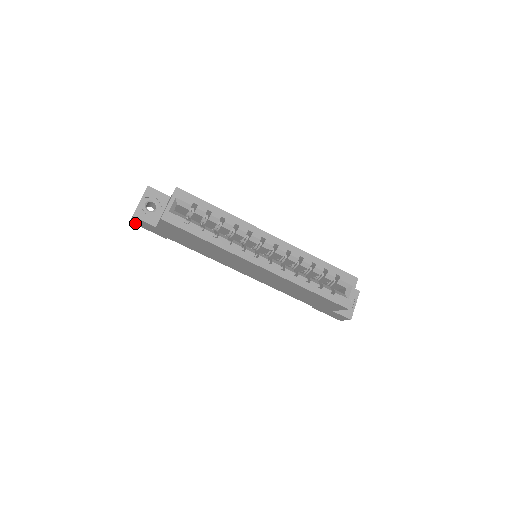
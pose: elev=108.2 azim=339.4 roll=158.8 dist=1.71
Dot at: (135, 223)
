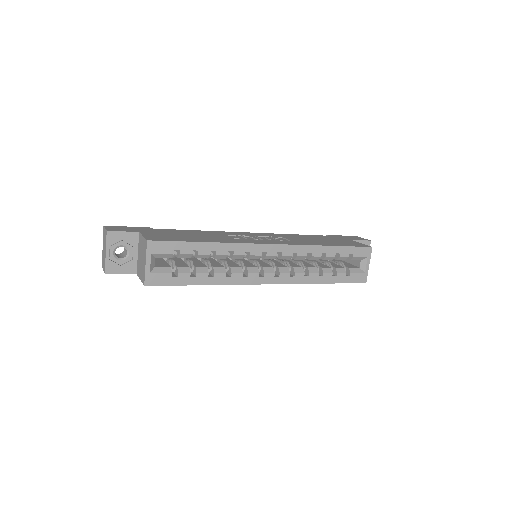
Dot at: occluded
